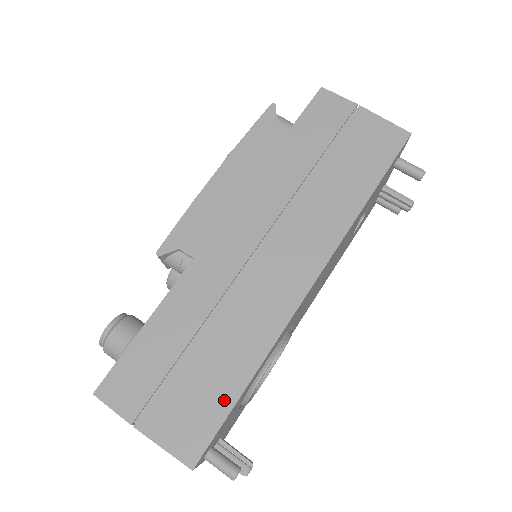
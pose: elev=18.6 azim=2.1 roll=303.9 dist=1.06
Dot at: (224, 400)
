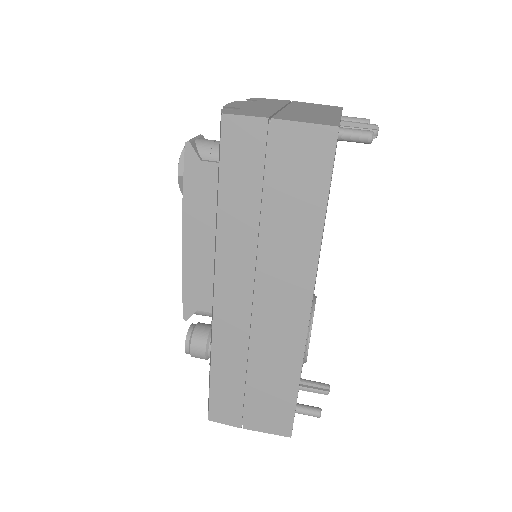
Dot at: (288, 400)
